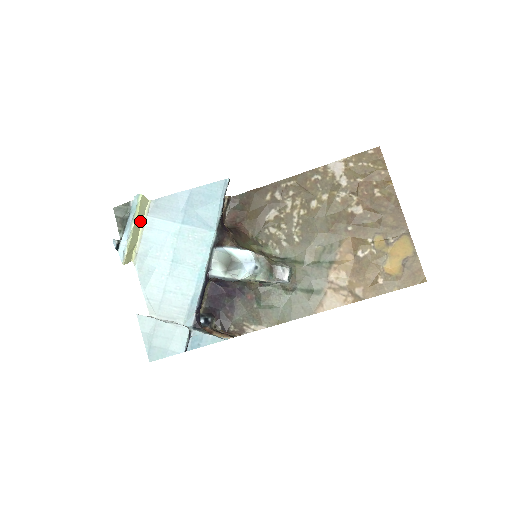
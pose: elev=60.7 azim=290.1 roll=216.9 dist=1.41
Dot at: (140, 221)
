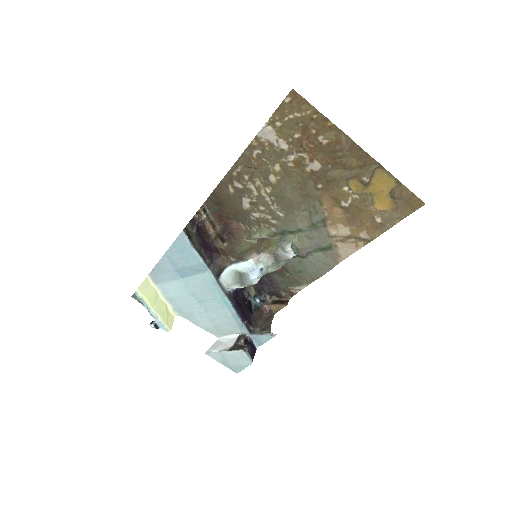
Dot at: (155, 296)
